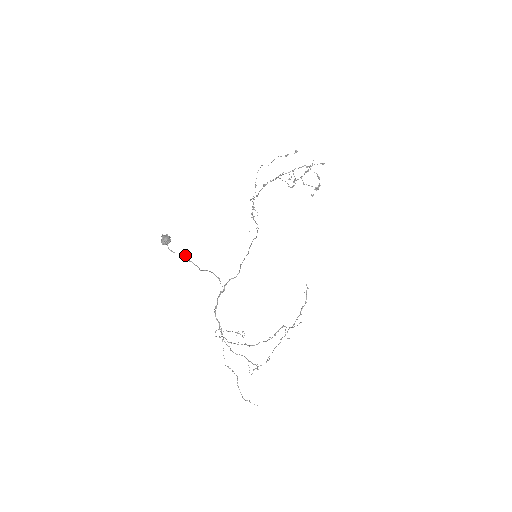
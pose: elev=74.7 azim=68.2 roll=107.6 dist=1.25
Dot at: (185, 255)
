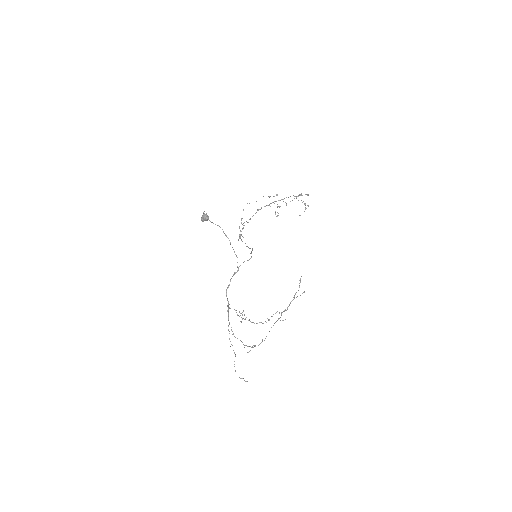
Dot at: occluded
